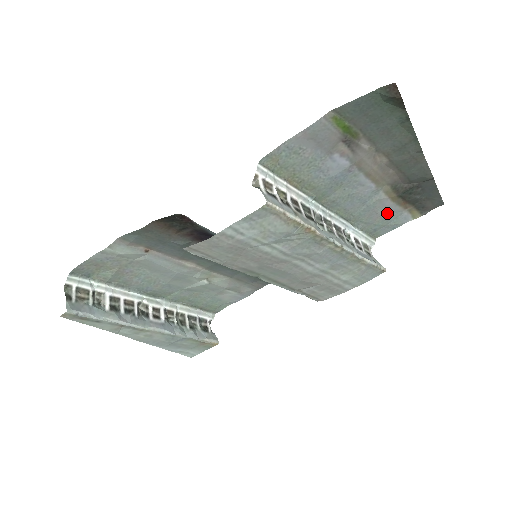
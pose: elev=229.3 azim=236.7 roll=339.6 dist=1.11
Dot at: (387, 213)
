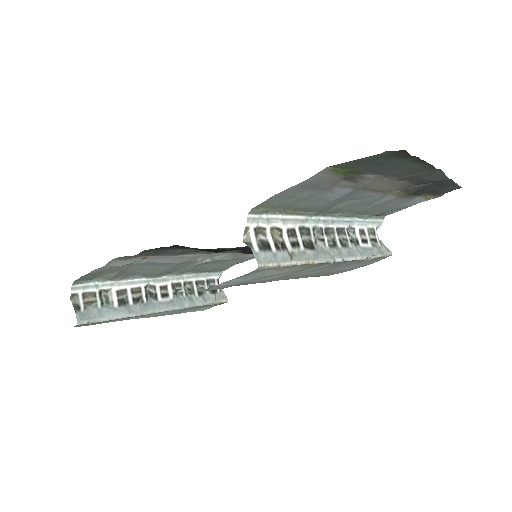
Dot at: (397, 203)
